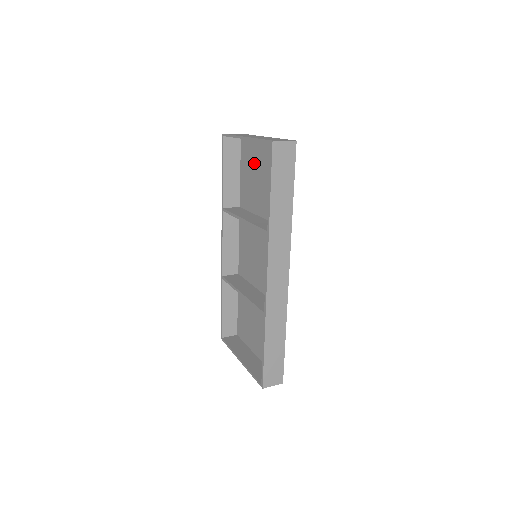
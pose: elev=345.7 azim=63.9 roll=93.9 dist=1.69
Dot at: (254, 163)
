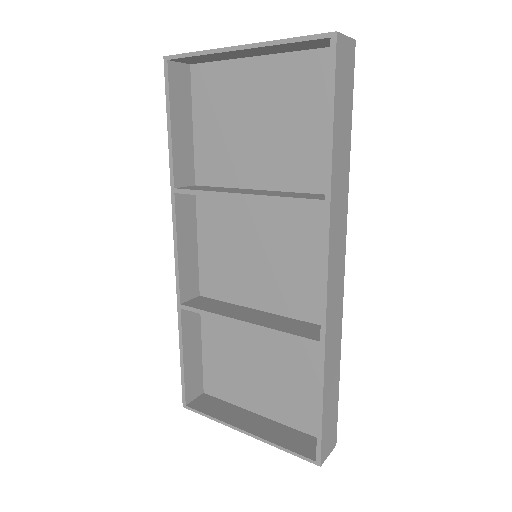
Dot at: (234, 102)
